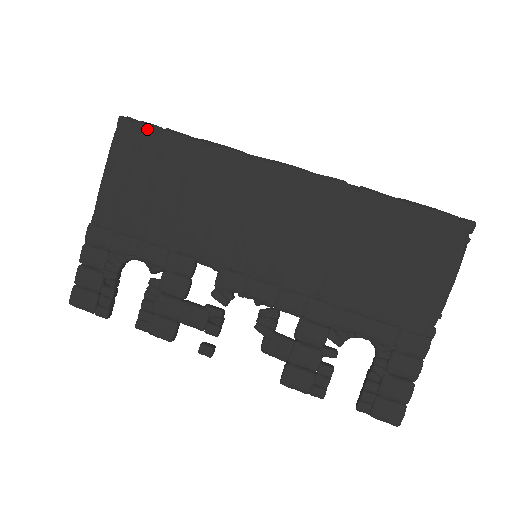
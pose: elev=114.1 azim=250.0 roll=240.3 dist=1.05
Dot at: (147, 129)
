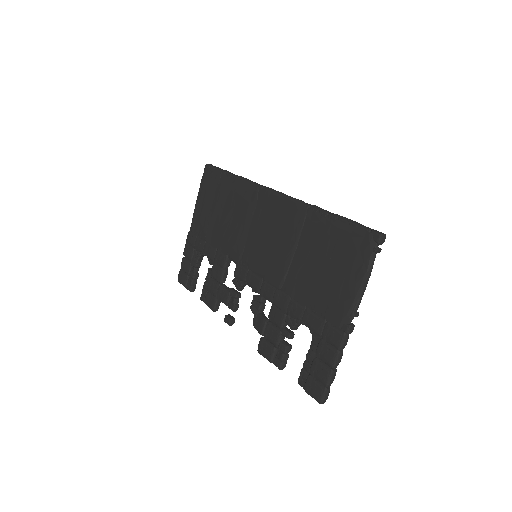
Dot at: (215, 171)
